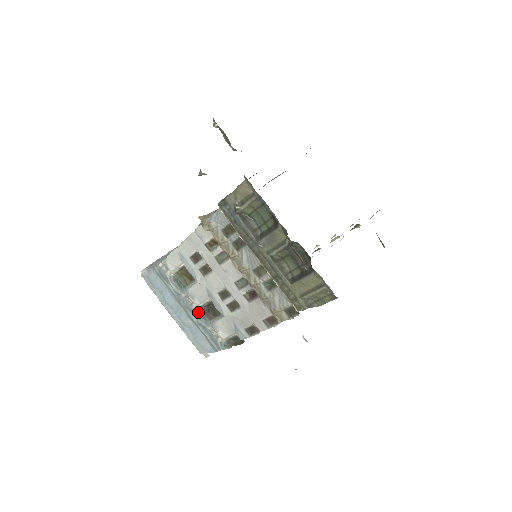
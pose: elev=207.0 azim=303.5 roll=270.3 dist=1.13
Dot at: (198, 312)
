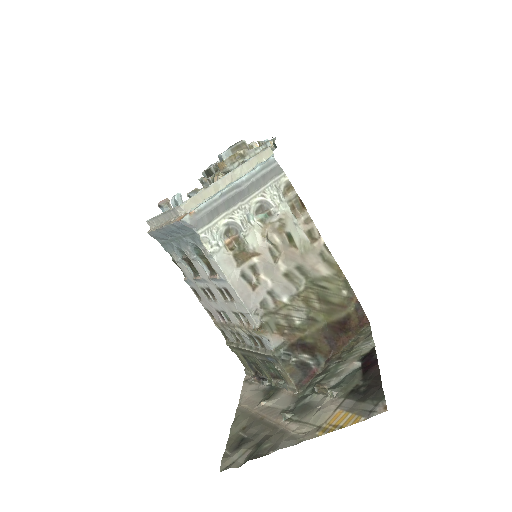
Dot at: (182, 250)
